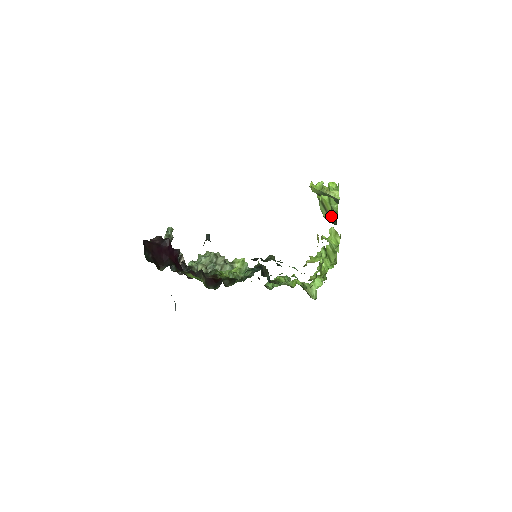
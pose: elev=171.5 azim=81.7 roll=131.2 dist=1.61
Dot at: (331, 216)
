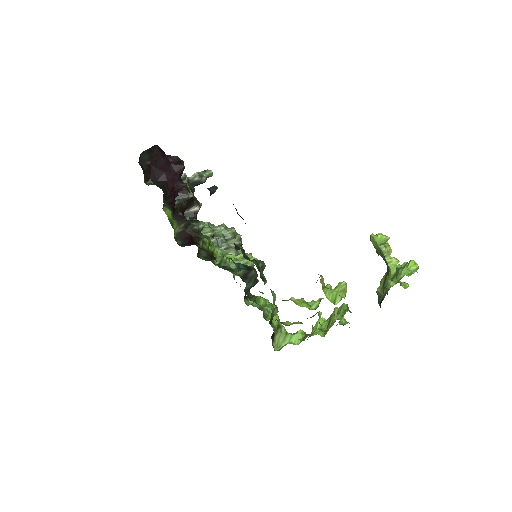
Dot at: (382, 294)
